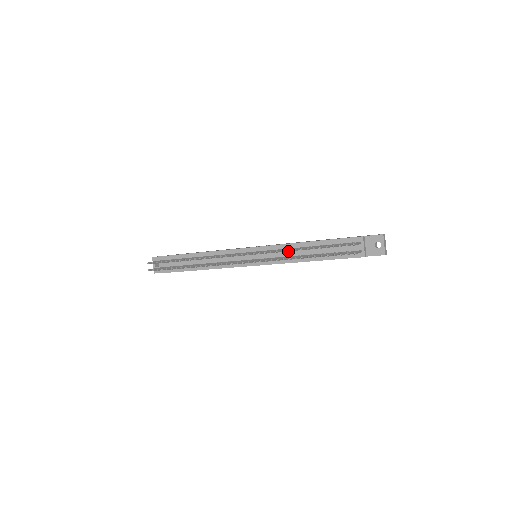
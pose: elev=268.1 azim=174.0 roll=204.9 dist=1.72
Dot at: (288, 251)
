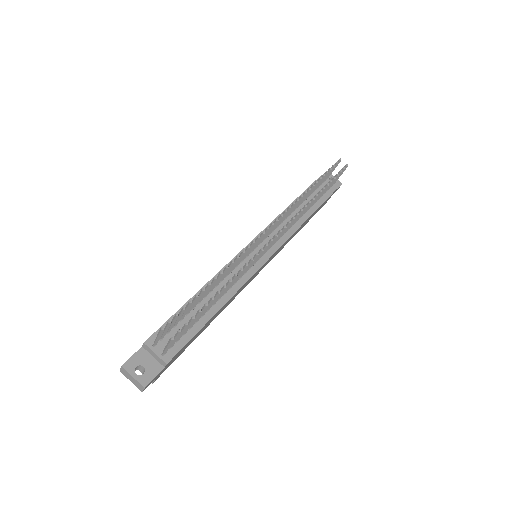
Dot at: (286, 221)
